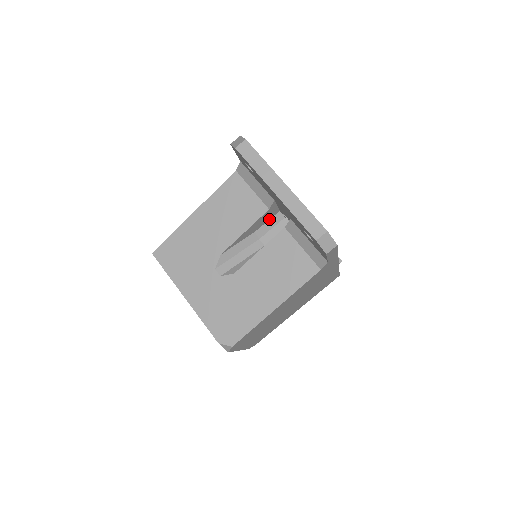
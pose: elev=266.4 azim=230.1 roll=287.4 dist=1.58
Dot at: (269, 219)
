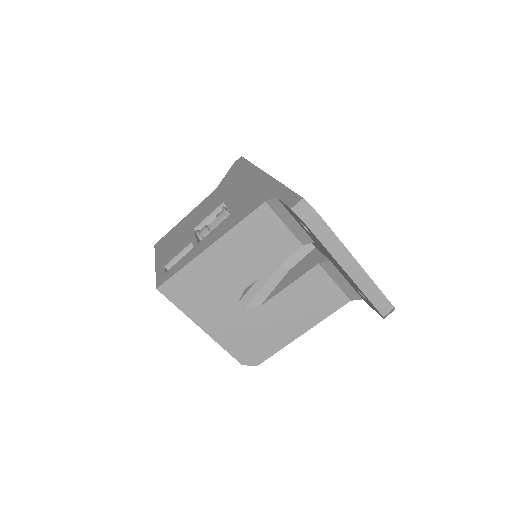
Dot at: occluded
